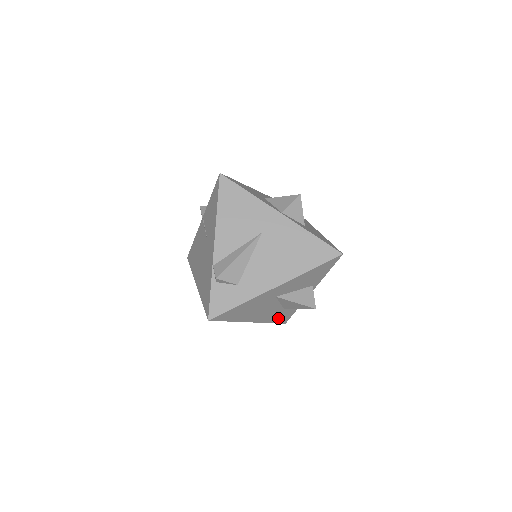
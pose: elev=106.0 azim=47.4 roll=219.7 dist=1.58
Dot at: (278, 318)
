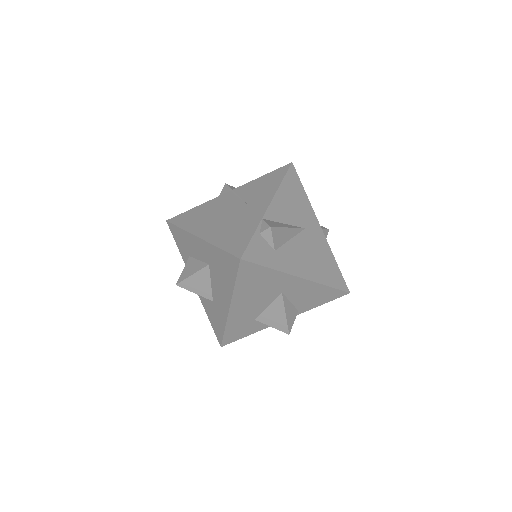
Dot at: (234, 330)
